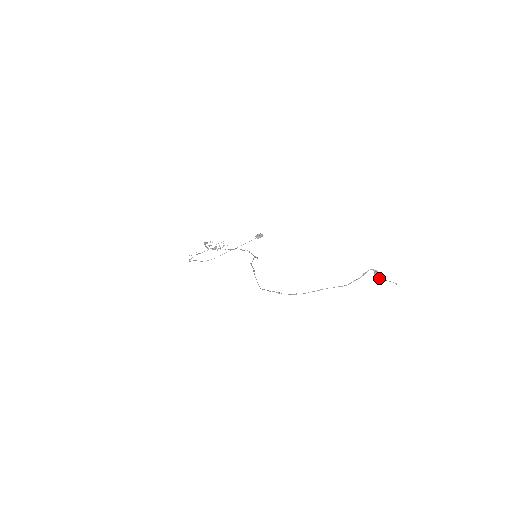
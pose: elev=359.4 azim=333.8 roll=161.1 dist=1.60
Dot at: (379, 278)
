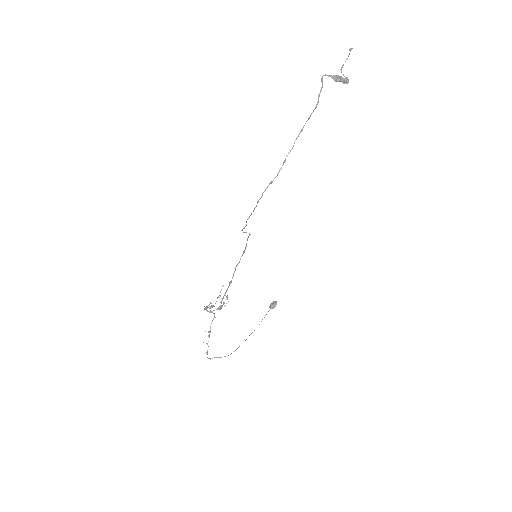
Dot at: (342, 80)
